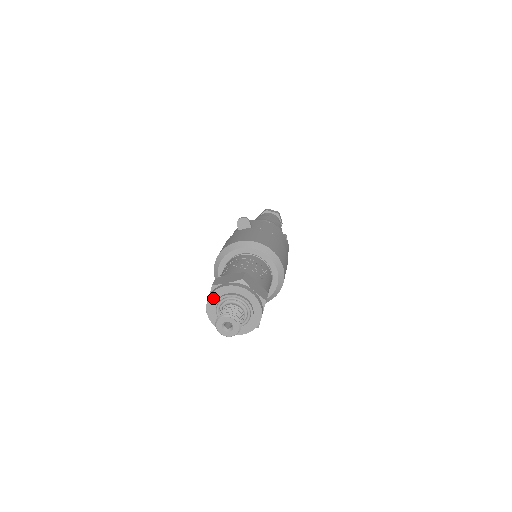
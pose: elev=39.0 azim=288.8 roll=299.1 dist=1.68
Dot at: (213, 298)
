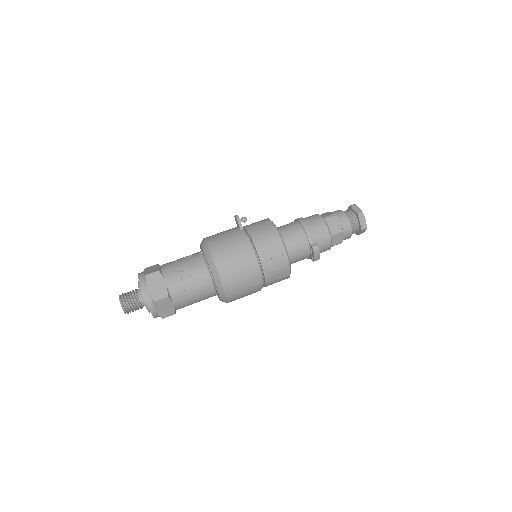
Dot at: occluded
